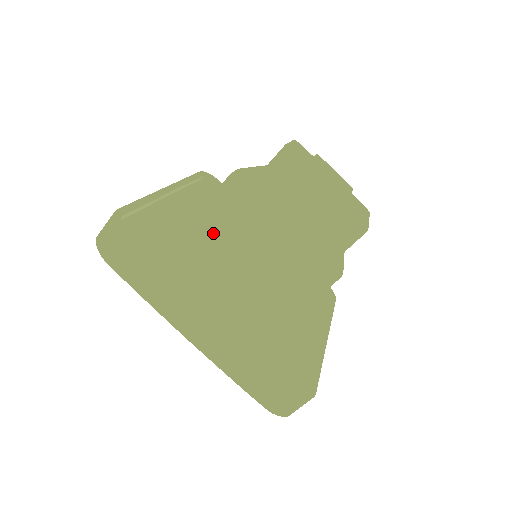
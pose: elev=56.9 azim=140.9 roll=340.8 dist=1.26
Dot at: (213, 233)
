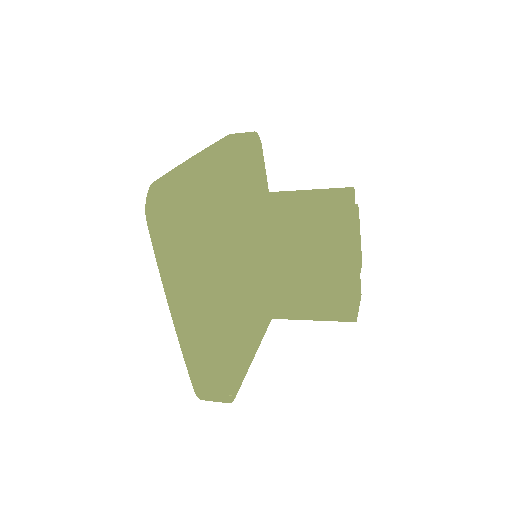
Dot at: (259, 317)
